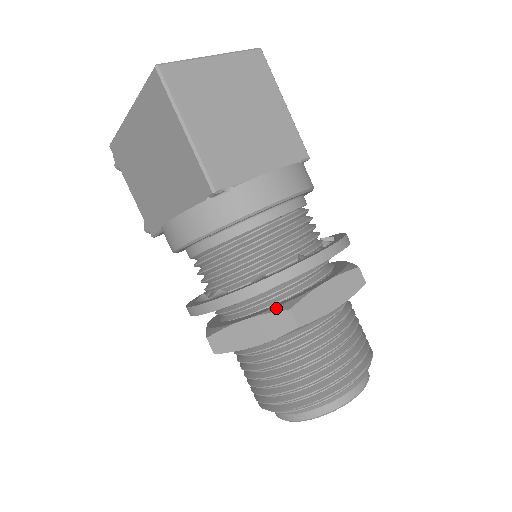
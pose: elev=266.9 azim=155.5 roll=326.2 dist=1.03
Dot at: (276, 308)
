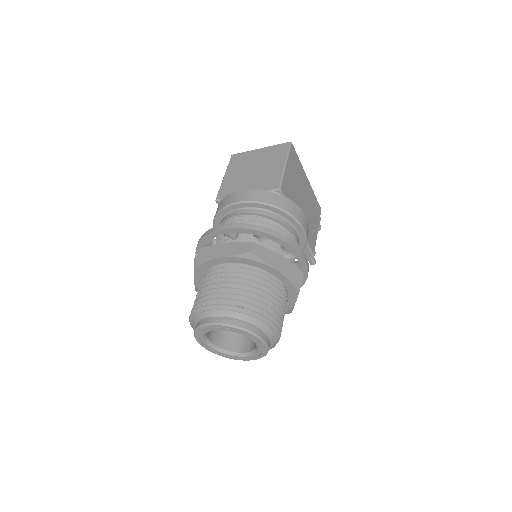
Dot at: occluded
